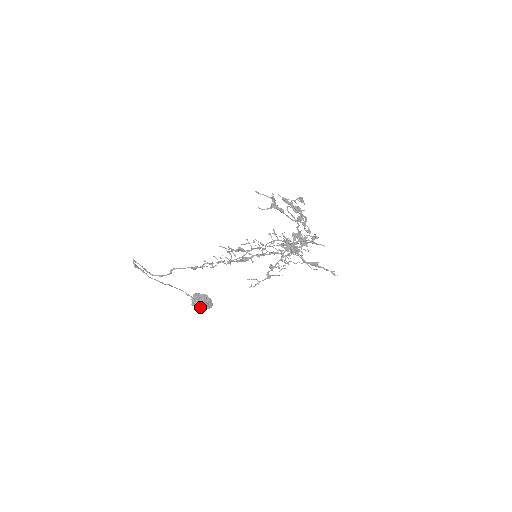
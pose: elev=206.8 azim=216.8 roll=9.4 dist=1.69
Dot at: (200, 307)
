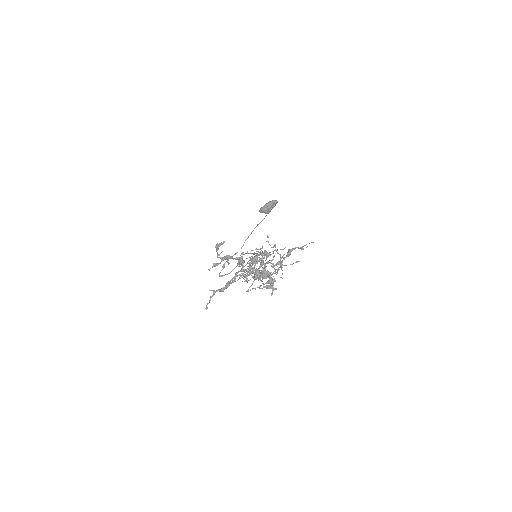
Dot at: occluded
